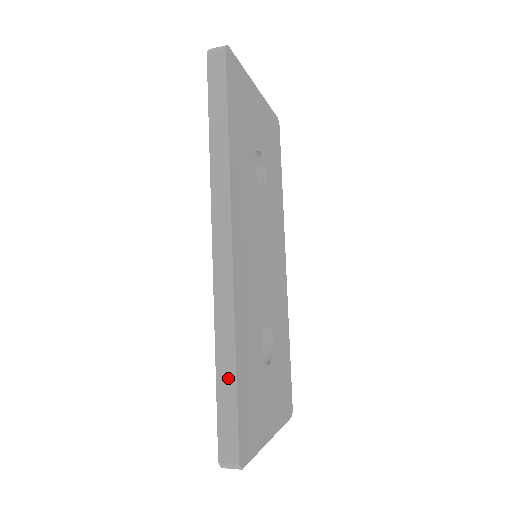
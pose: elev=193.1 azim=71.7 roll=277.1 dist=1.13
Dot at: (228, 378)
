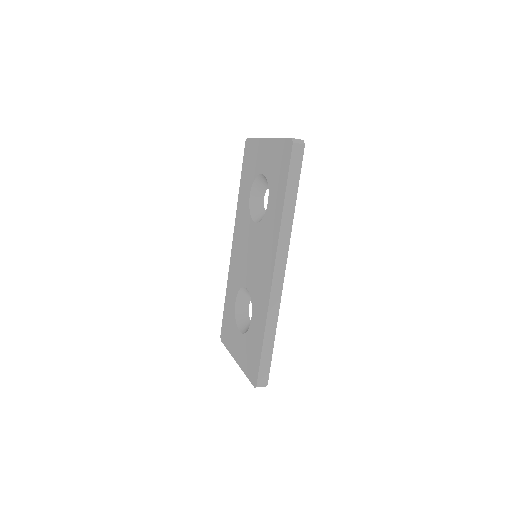
Dot at: (270, 344)
